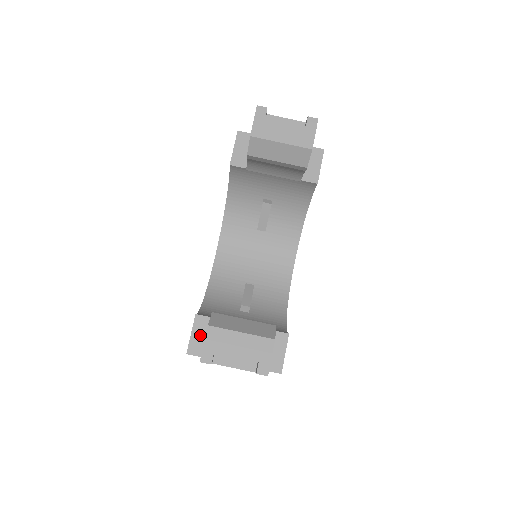
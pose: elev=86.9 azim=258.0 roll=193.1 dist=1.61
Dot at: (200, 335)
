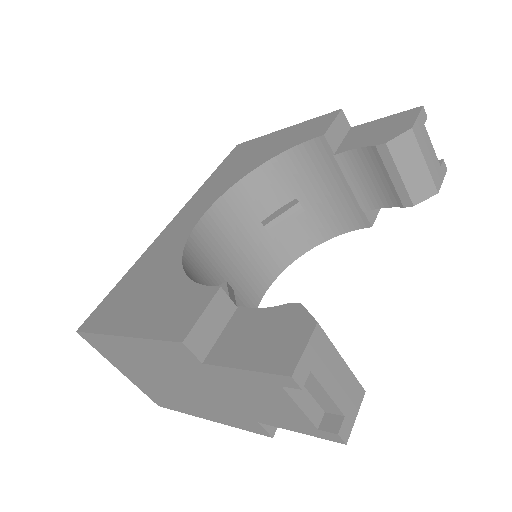
Dot at: (212, 323)
